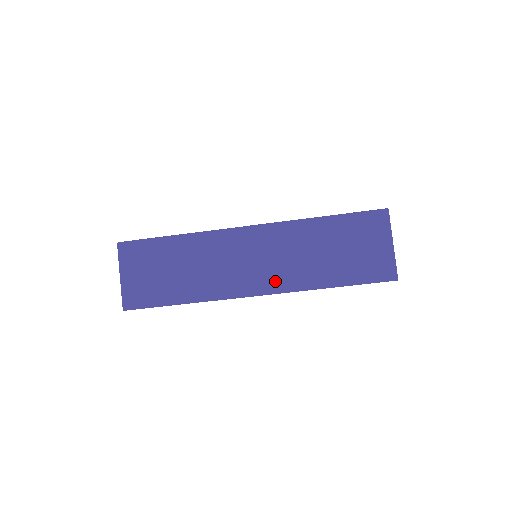
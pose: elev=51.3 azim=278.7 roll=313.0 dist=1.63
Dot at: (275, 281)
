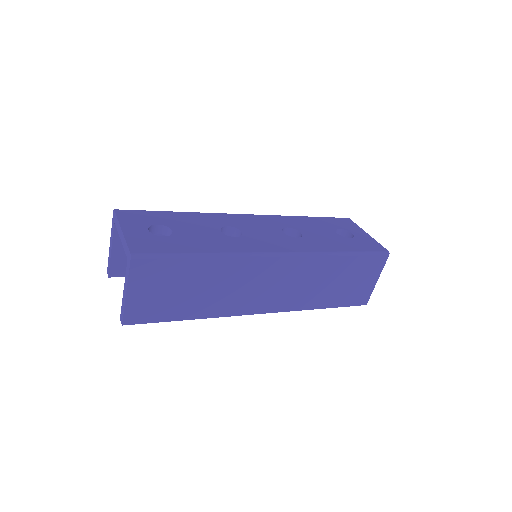
Dot at: (282, 303)
